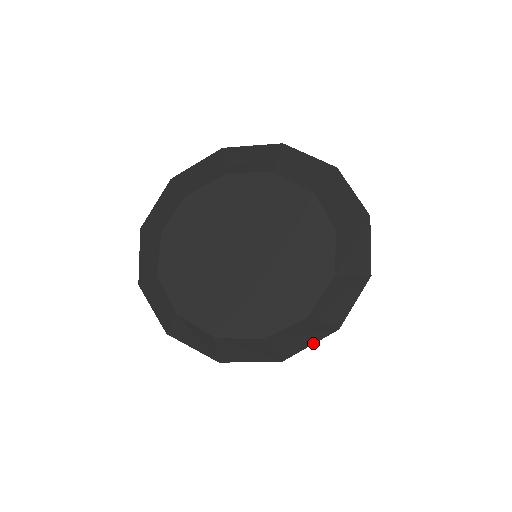
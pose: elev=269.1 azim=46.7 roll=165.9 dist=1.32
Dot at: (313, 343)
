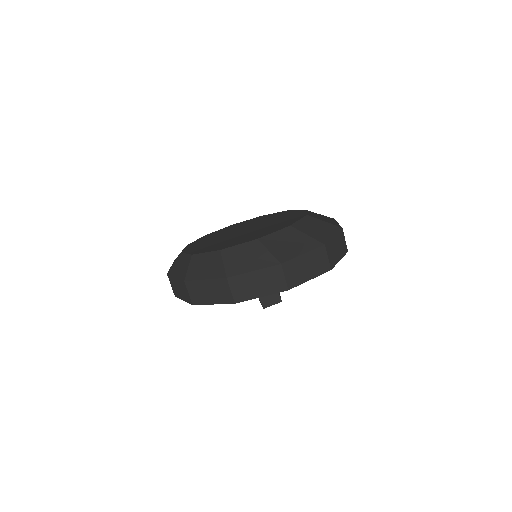
Dot at: (256, 269)
